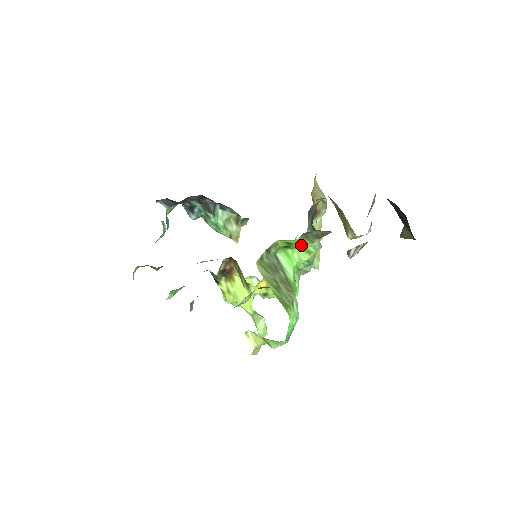
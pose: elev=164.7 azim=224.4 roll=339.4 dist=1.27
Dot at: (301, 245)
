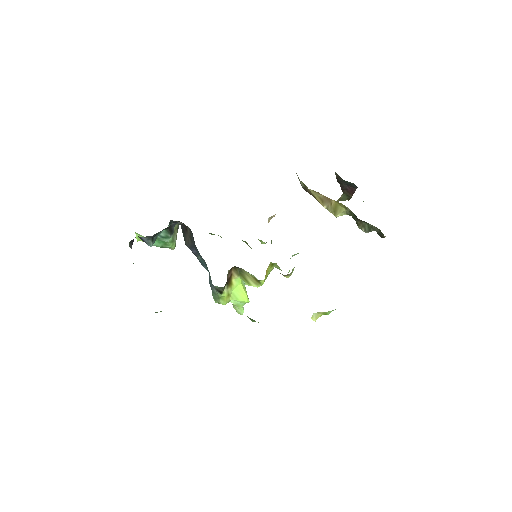
Dot at: occluded
